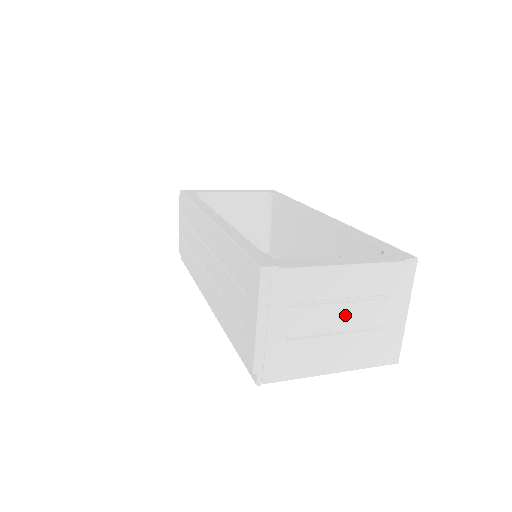
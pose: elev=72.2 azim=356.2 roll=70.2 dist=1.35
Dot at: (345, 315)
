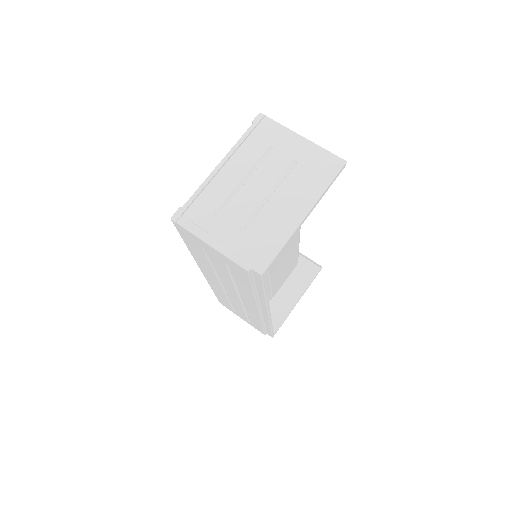
Dot at: (260, 182)
